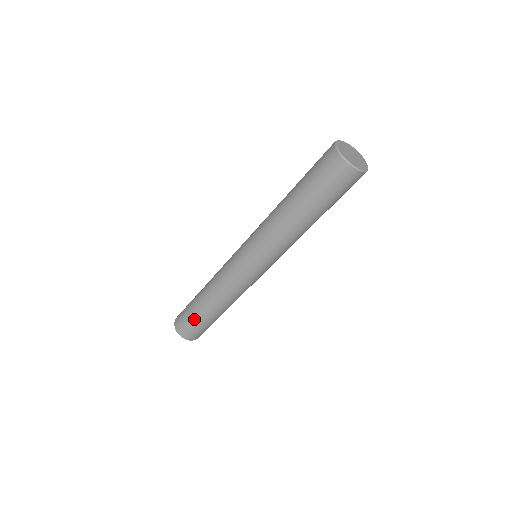
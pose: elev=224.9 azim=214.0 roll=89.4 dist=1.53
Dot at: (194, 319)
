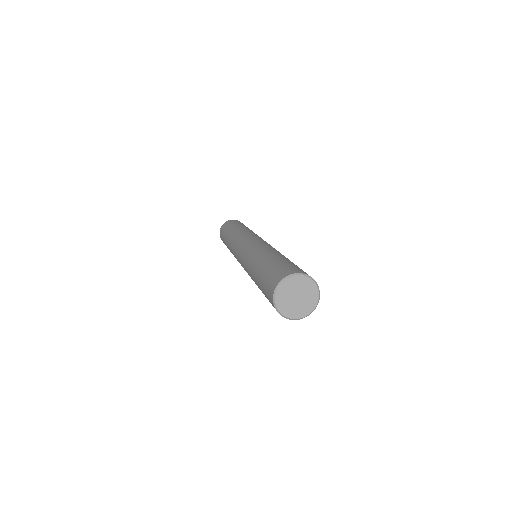
Dot at: occluded
